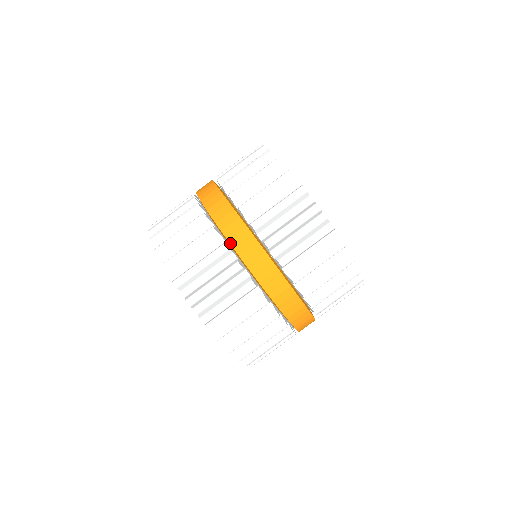
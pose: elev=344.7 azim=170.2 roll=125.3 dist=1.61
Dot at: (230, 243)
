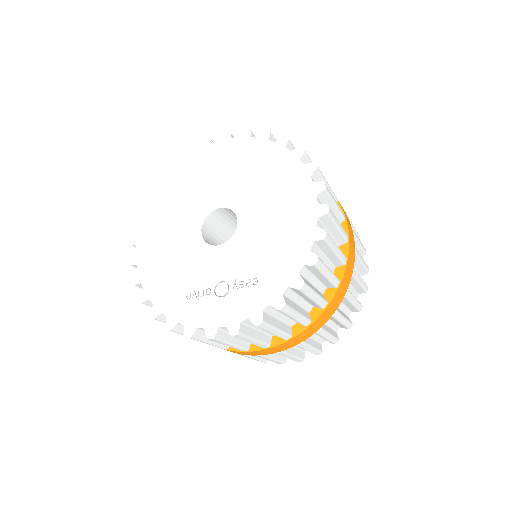
Dot at: occluded
